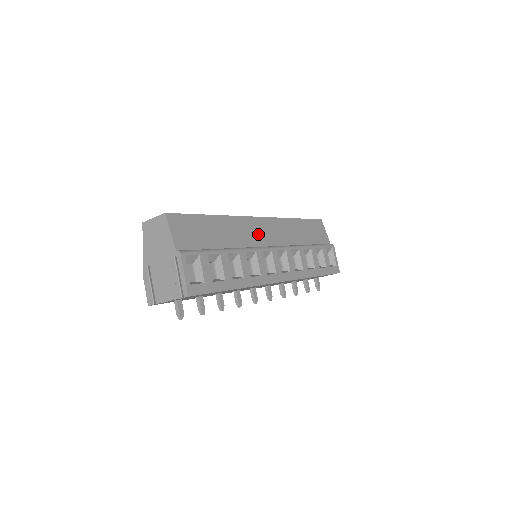
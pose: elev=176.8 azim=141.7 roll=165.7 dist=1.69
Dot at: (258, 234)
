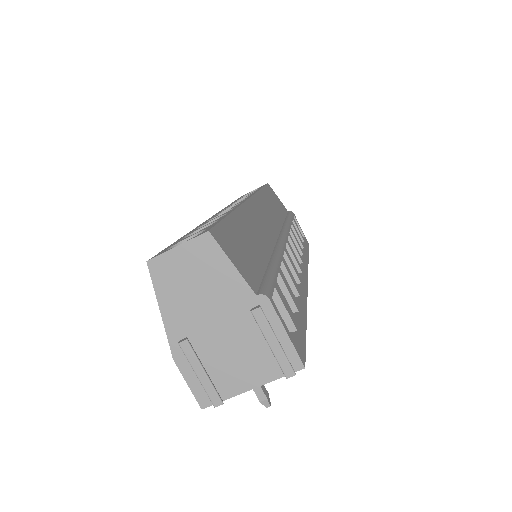
Dot at: (265, 223)
